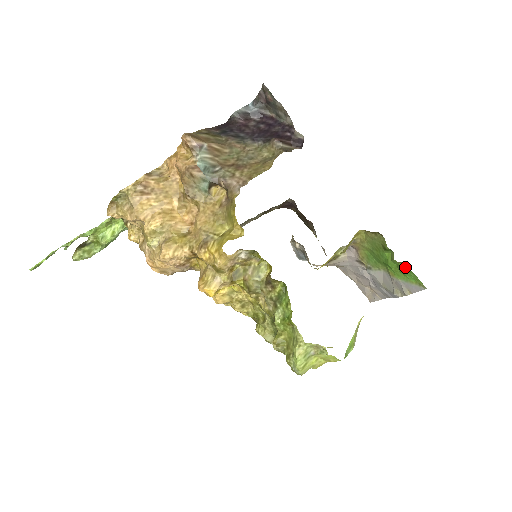
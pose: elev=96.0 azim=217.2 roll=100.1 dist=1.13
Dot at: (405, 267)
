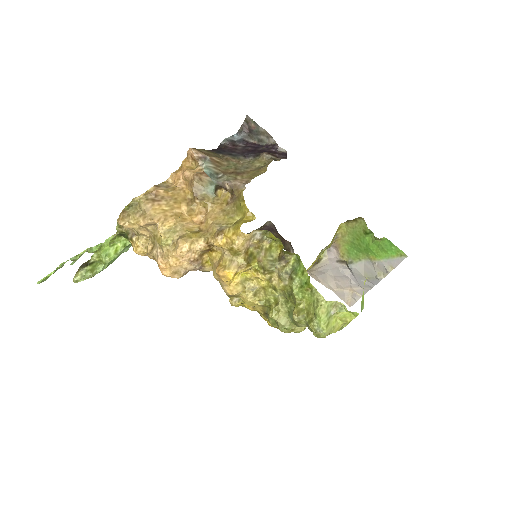
Dot at: (386, 243)
